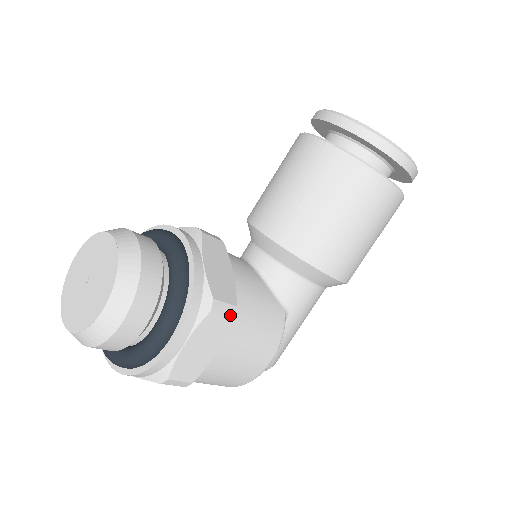
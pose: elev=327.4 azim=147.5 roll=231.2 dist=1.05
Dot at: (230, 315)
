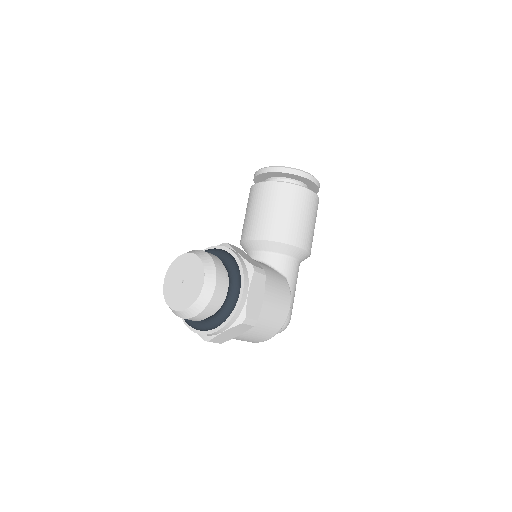
Dot at: (263, 274)
